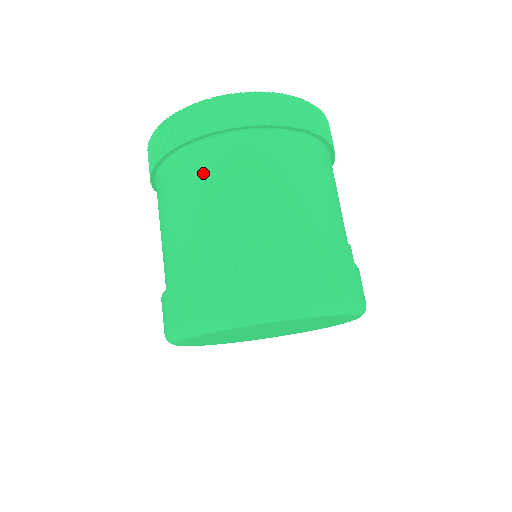
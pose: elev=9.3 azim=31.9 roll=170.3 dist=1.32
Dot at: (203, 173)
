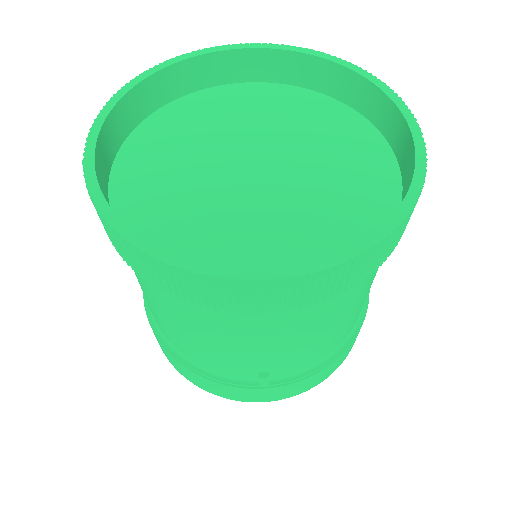
Dot at: occluded
